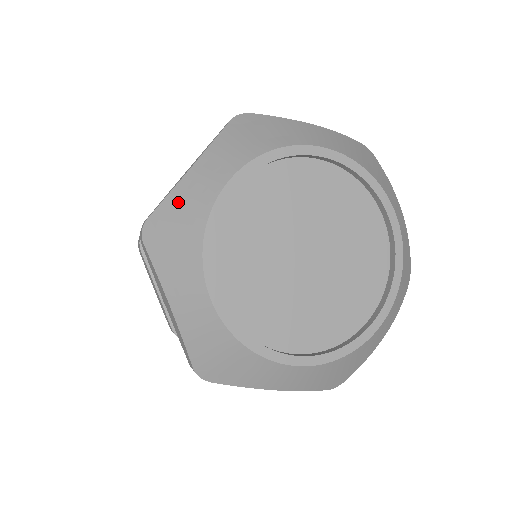
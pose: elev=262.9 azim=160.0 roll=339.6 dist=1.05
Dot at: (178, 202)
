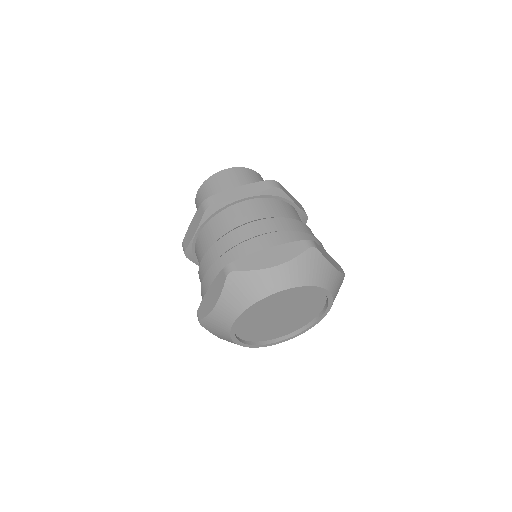
Dot at: (213, 321)
